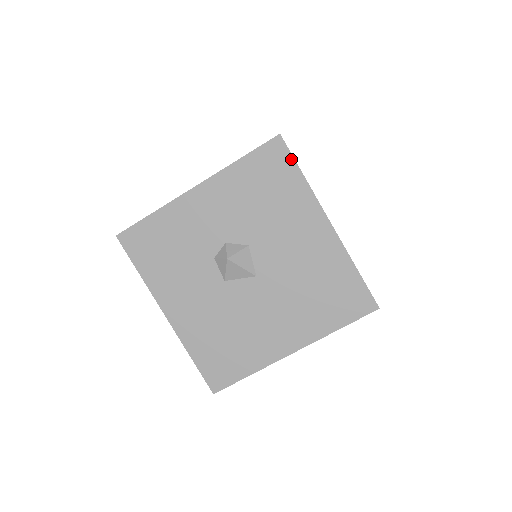
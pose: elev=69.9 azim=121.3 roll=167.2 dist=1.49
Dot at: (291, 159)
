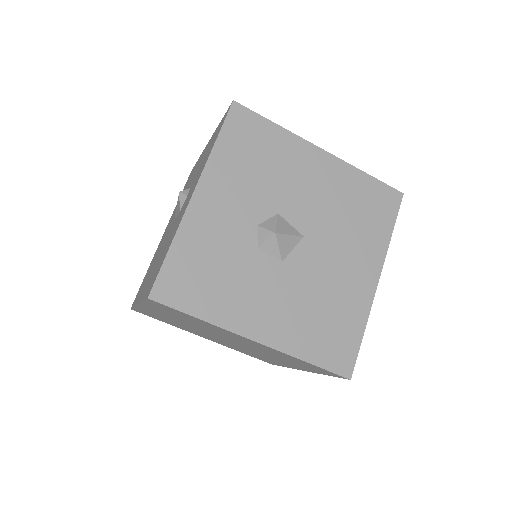
Dot at: (257, 116)
